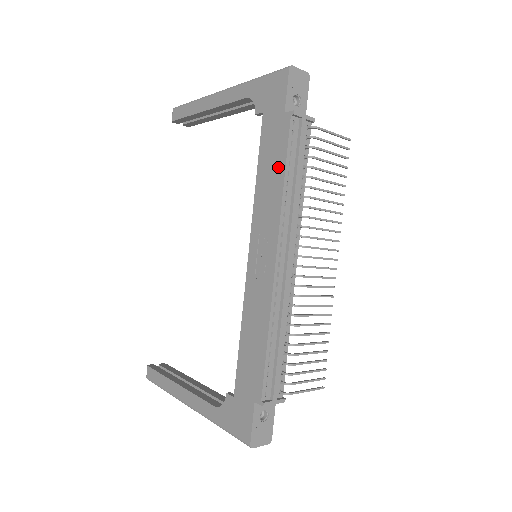
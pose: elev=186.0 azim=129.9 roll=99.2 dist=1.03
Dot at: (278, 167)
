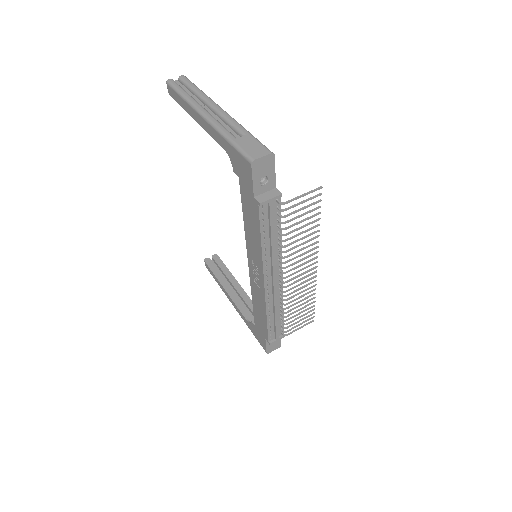
Dot at: (256, 232)
